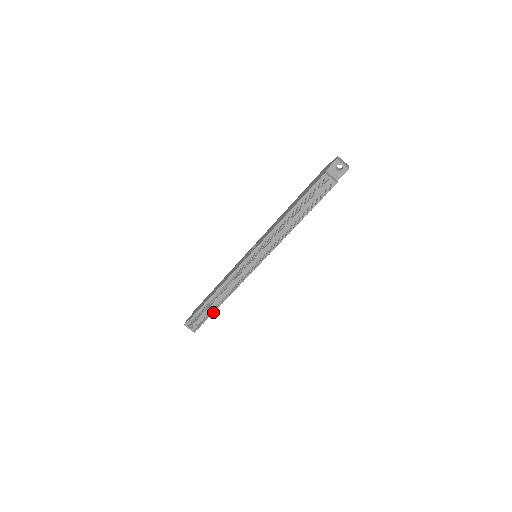
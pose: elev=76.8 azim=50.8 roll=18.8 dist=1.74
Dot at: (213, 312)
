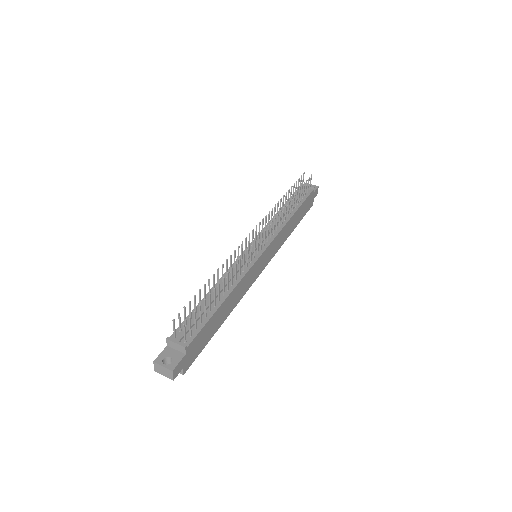
Dot at: (214, 289)
